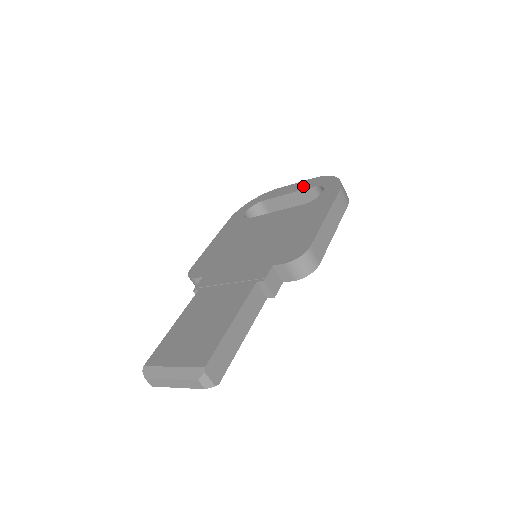
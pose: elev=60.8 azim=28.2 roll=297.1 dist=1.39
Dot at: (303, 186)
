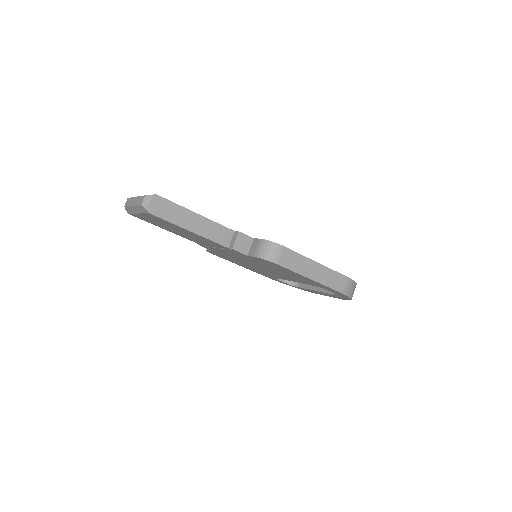
Dot at: occluded
